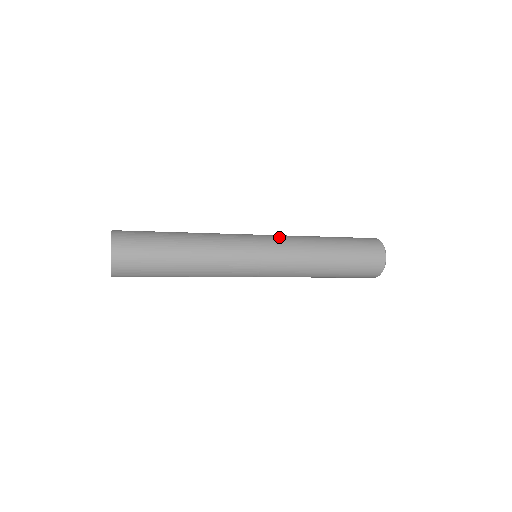
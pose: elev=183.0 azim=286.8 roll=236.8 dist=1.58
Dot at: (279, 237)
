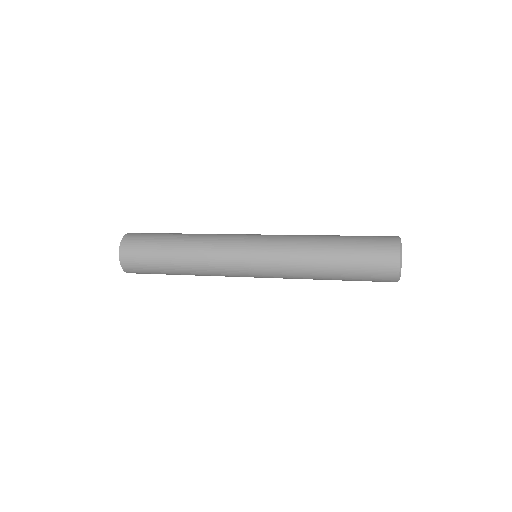
Dot at: (275, 236)
